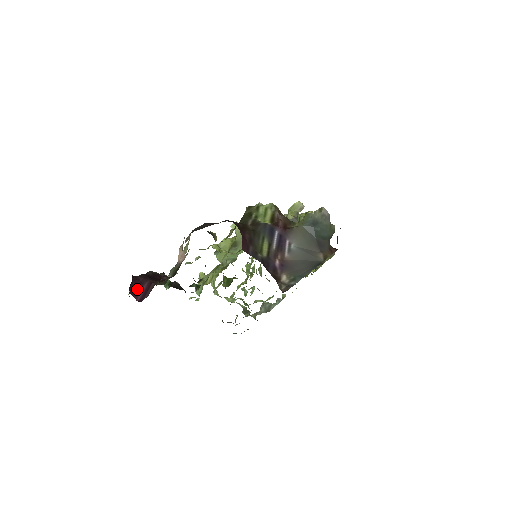
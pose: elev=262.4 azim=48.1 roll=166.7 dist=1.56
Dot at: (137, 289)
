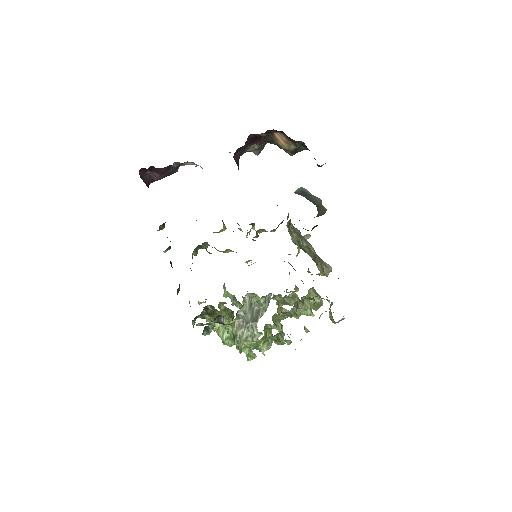
Dot at: occluded
